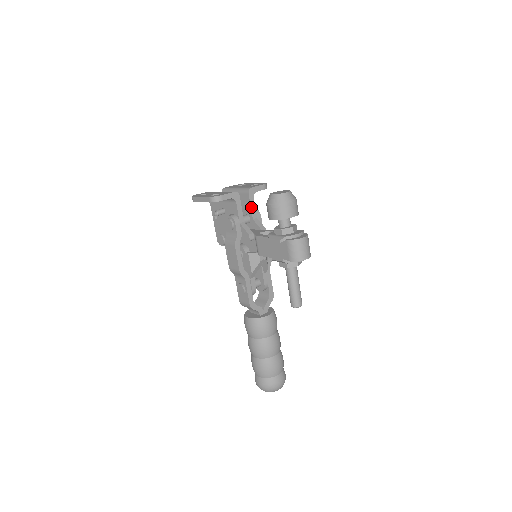
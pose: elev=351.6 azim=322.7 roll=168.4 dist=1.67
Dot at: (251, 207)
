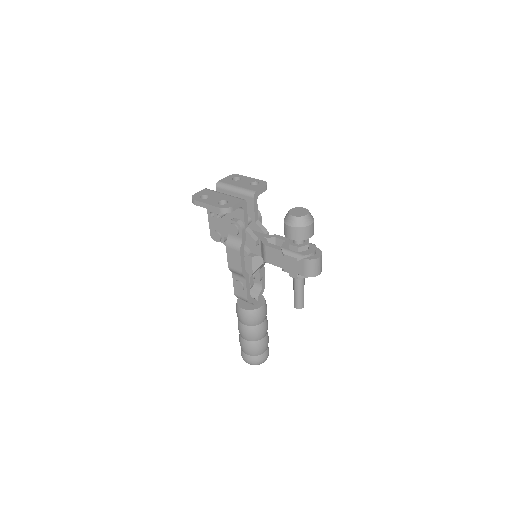
Dot at: (254, 211)
